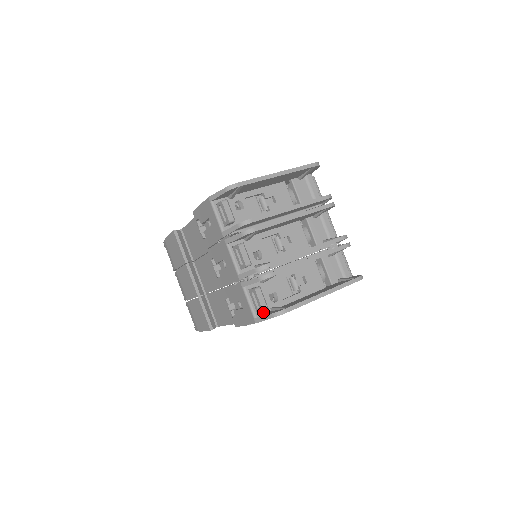
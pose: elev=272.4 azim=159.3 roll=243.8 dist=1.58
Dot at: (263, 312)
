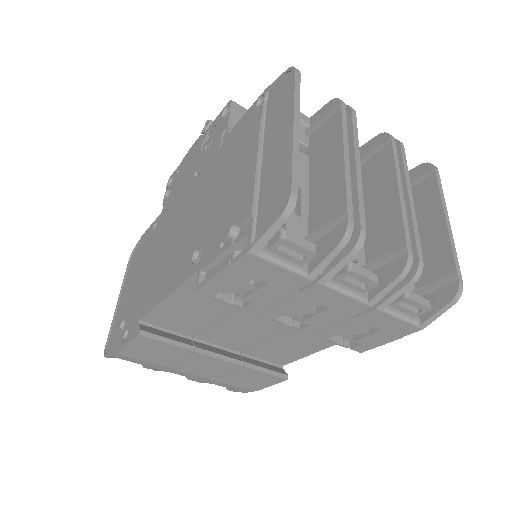
Dot at: occluded
